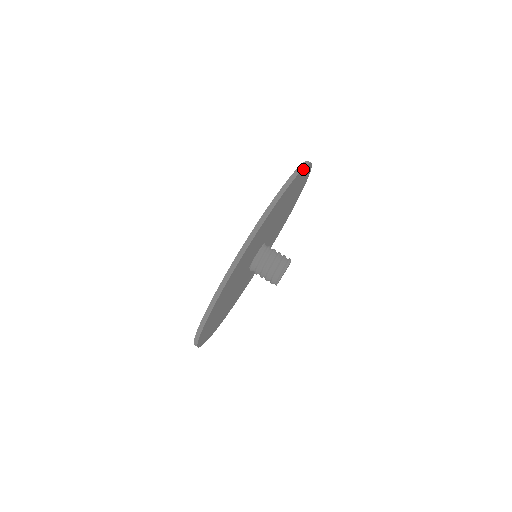
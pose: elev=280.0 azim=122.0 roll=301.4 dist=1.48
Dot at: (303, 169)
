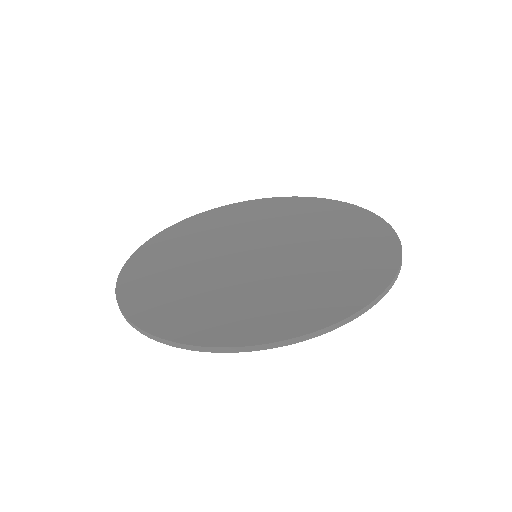
Dot at: (338, 324)
